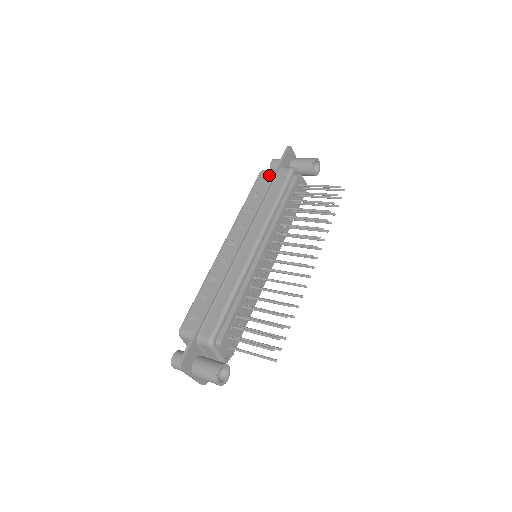
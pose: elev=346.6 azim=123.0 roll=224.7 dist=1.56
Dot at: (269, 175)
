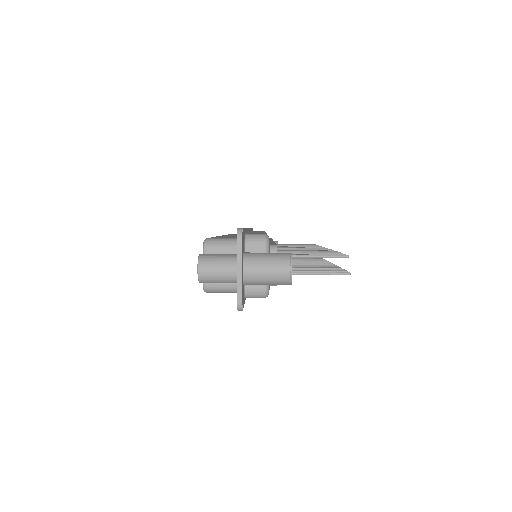
Dot at: occluded
